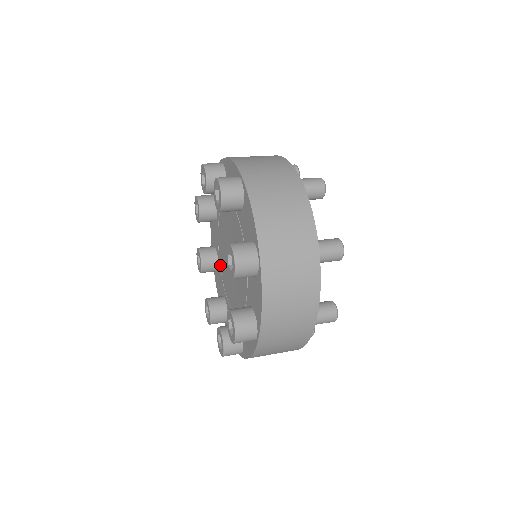
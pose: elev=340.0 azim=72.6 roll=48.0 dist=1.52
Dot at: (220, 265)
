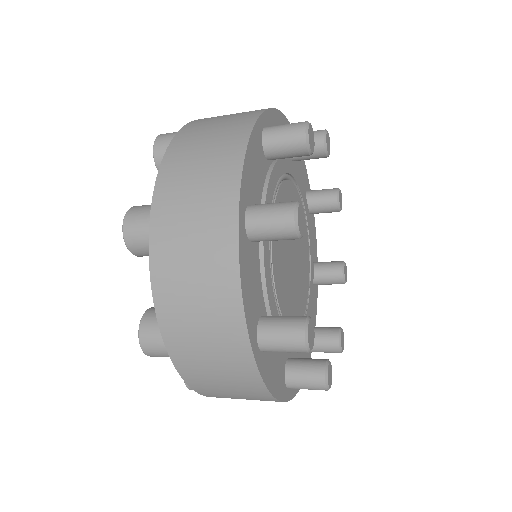
Dot at: occluded
